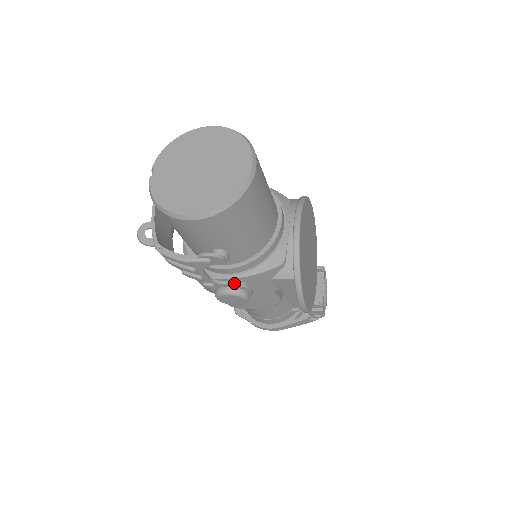
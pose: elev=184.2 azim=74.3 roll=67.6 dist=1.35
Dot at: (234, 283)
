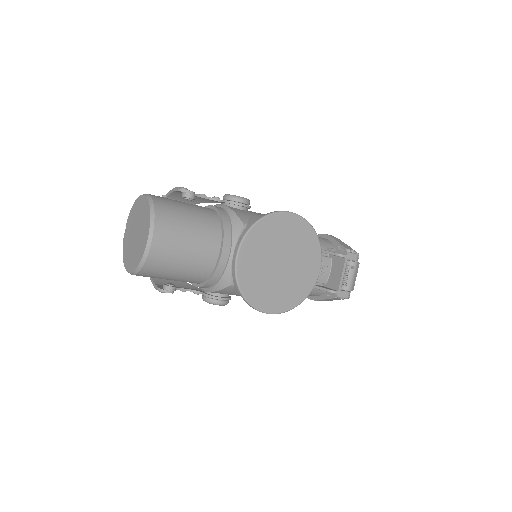
Dot at: (206, 295)
